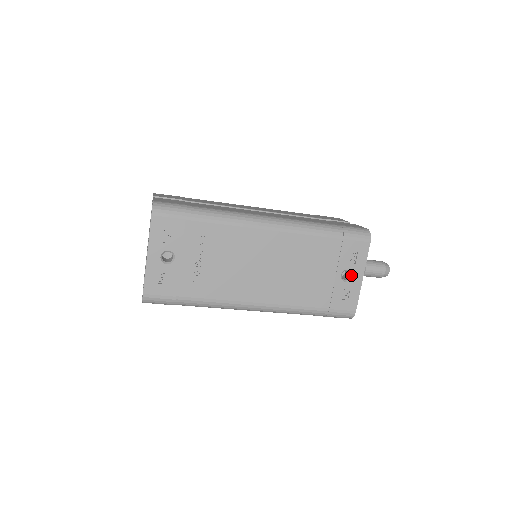
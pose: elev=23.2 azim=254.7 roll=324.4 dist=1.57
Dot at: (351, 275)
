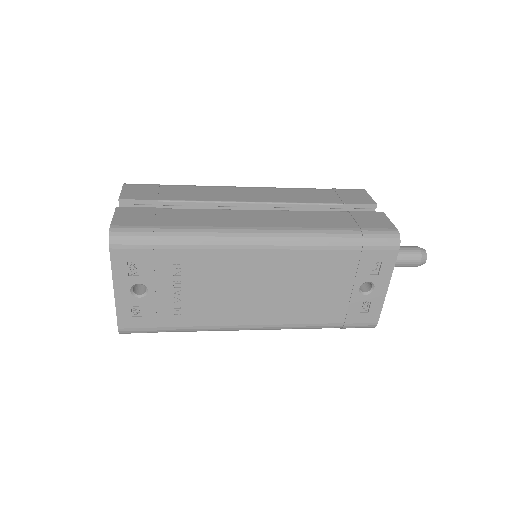
Dot at: (372, 287)
